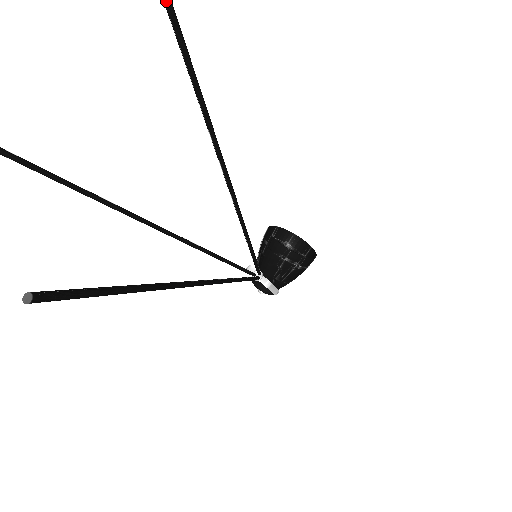
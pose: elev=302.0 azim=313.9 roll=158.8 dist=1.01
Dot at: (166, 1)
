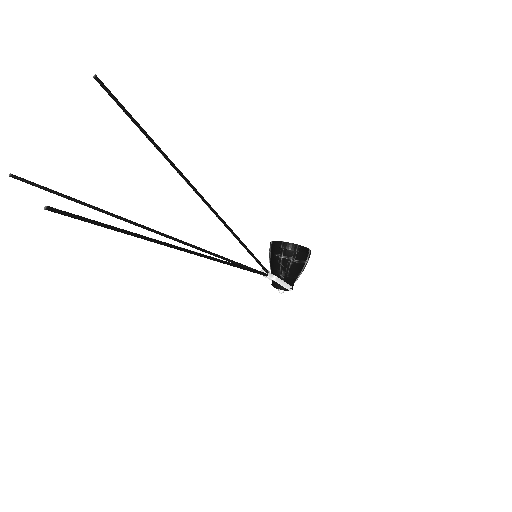
Dot at: (118, 105)
